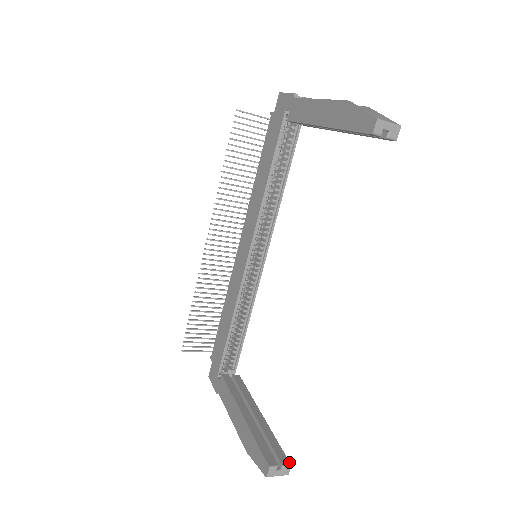
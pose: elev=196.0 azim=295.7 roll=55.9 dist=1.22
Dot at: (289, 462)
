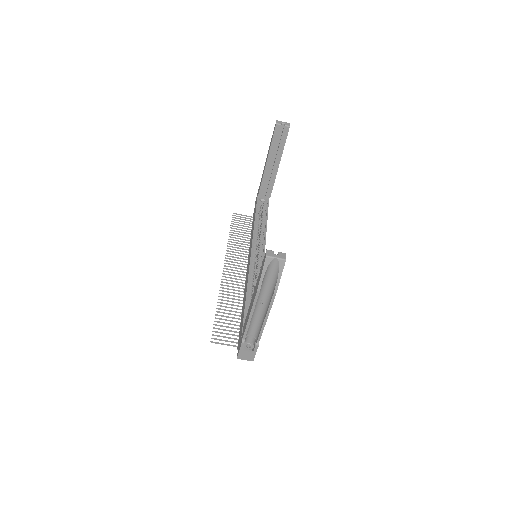
Dot at: (285, 255)
